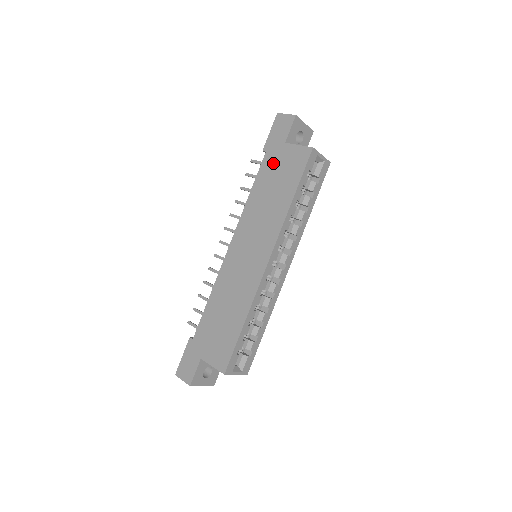
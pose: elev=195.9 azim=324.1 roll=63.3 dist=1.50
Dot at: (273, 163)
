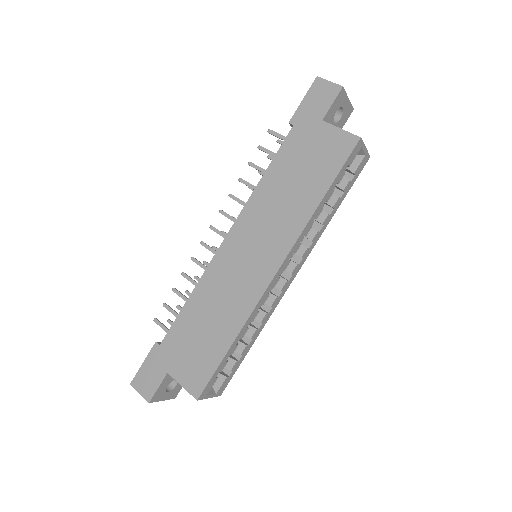
Dot at: (301, 144)
